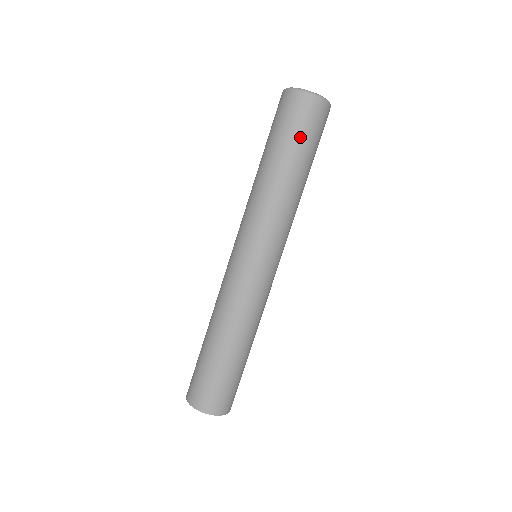
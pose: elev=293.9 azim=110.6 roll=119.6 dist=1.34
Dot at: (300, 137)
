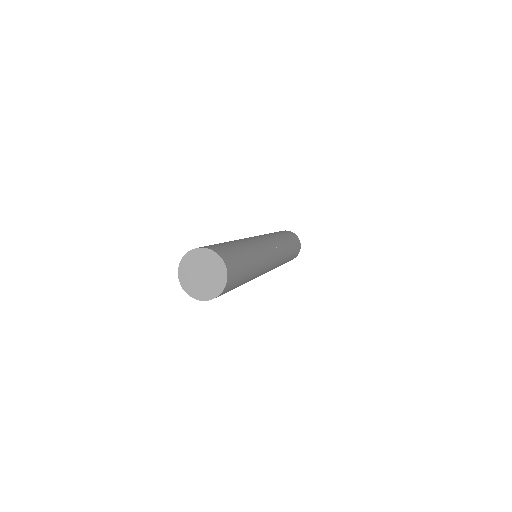
Dot at: (286, 233)
